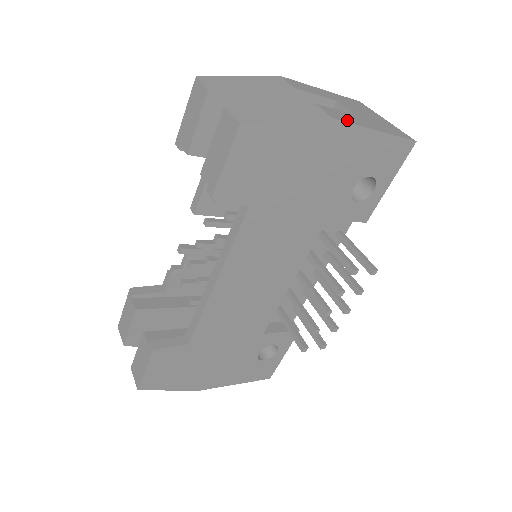
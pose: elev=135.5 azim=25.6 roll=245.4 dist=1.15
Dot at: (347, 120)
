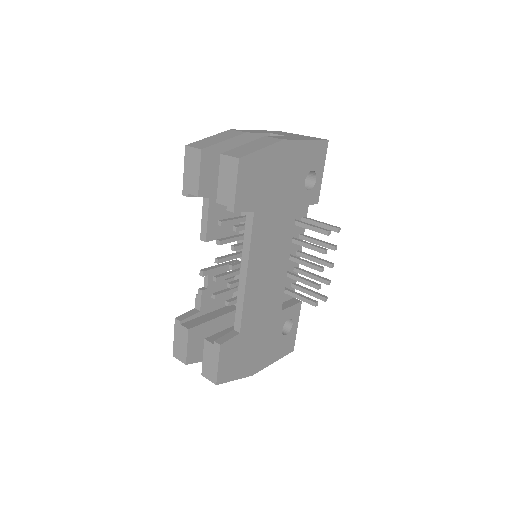
Dot at: occluded
